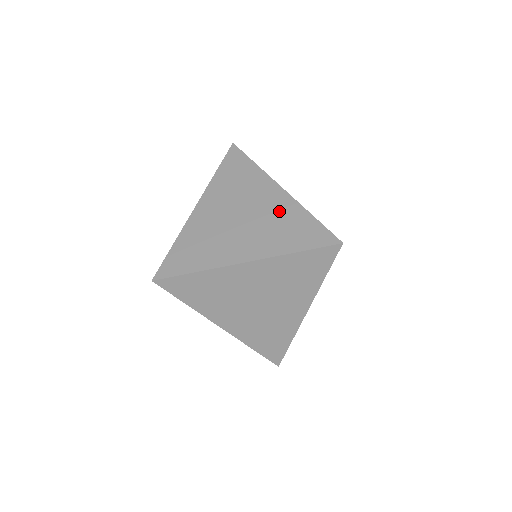
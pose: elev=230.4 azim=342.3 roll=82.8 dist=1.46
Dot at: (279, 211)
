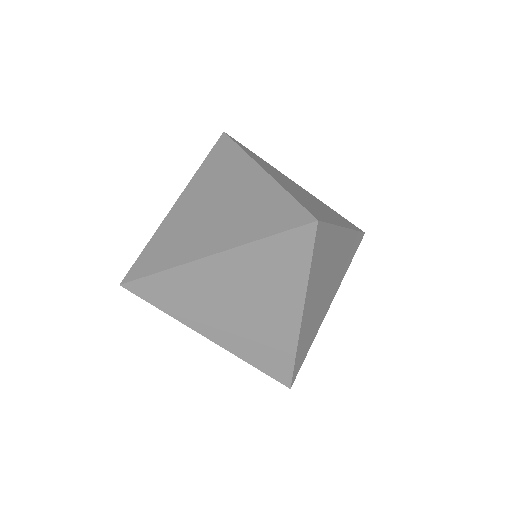
Dot at: (254, 194)
